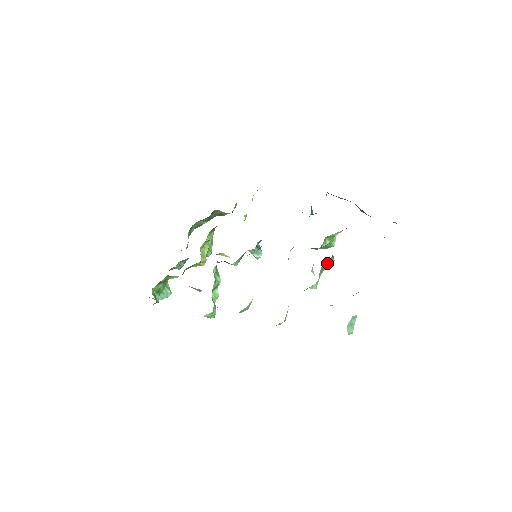
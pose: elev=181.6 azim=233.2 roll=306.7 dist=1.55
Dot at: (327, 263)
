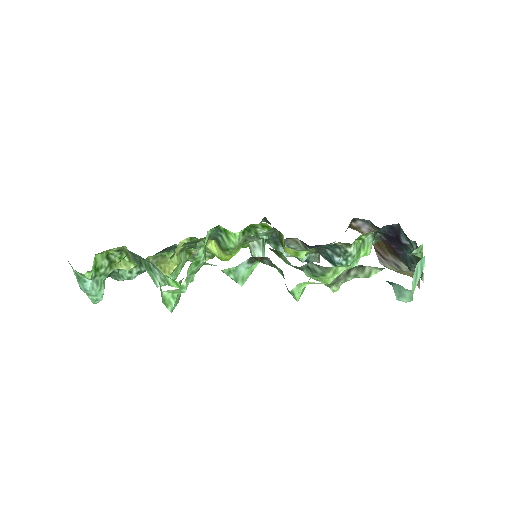
Dot at: (368, 240)
